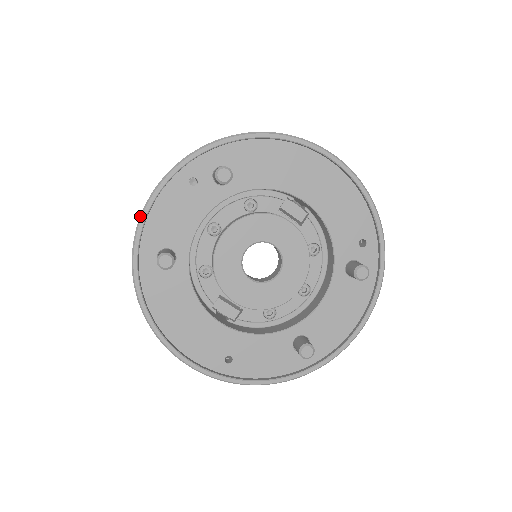
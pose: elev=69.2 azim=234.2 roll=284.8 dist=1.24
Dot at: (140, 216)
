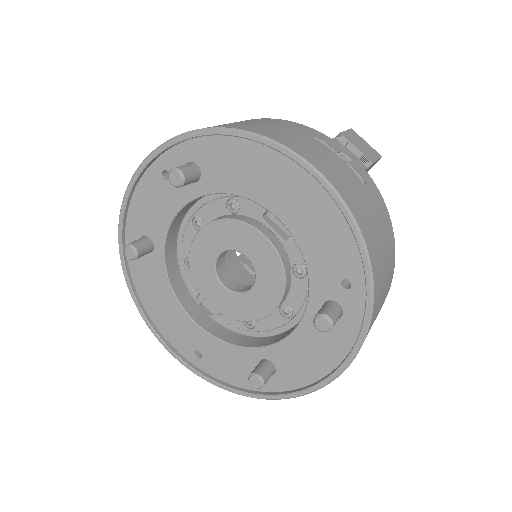
Dot at: (122, 201)
